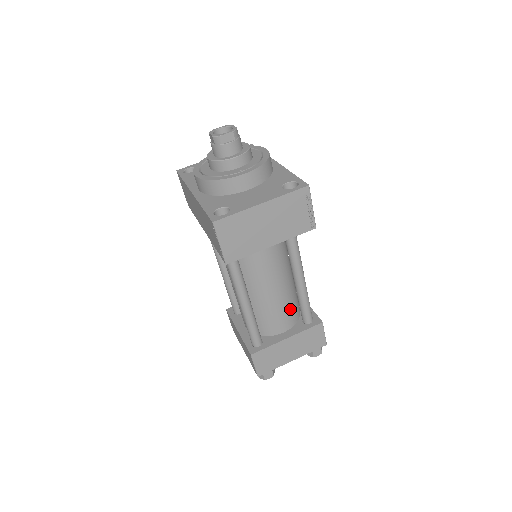
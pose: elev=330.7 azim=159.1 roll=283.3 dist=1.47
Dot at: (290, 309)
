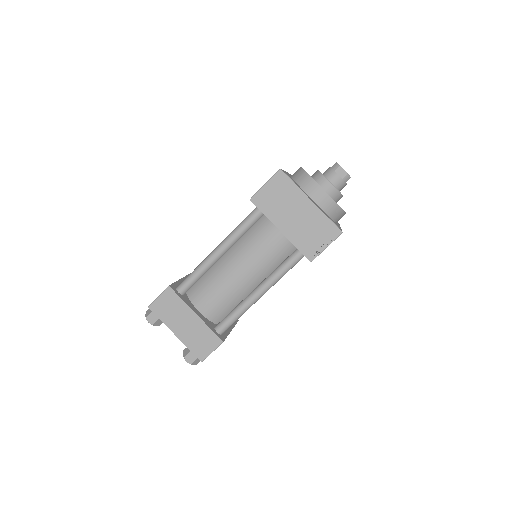
Dot at: (223, 306)
